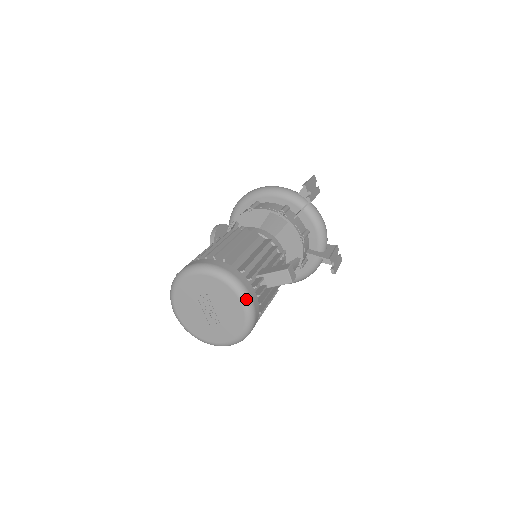
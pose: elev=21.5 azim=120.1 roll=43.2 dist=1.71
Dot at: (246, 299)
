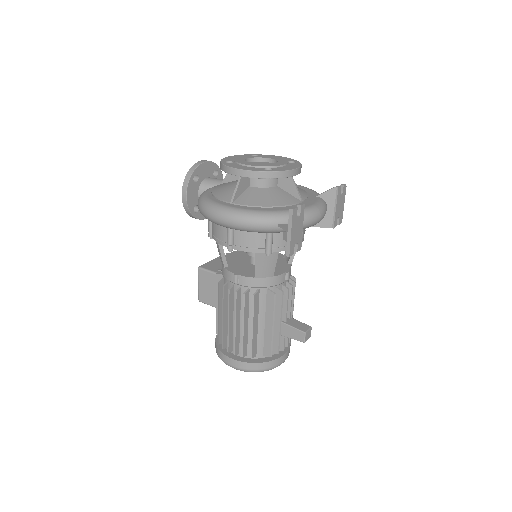
Dot at: occluded
